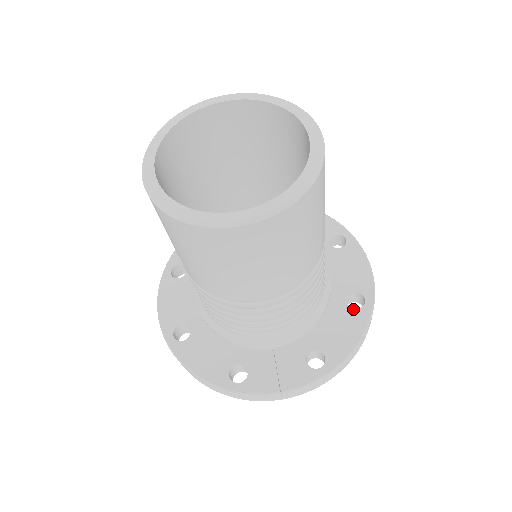
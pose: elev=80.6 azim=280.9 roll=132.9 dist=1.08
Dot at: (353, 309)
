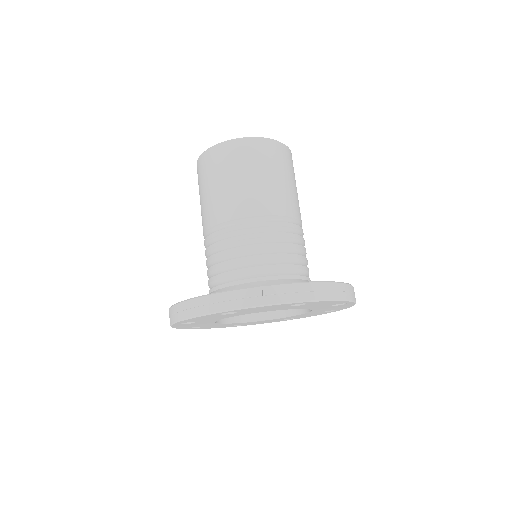
Dot at: occluded
